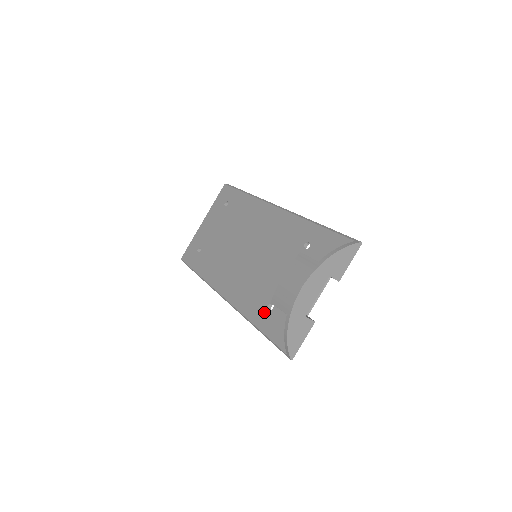
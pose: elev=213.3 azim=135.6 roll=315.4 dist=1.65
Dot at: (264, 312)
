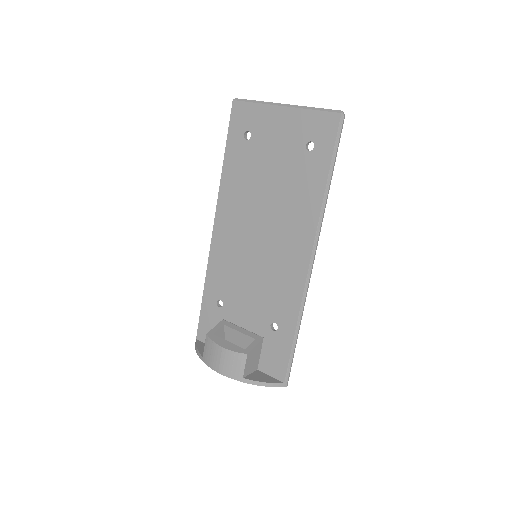
Dot at: (214, 298)
